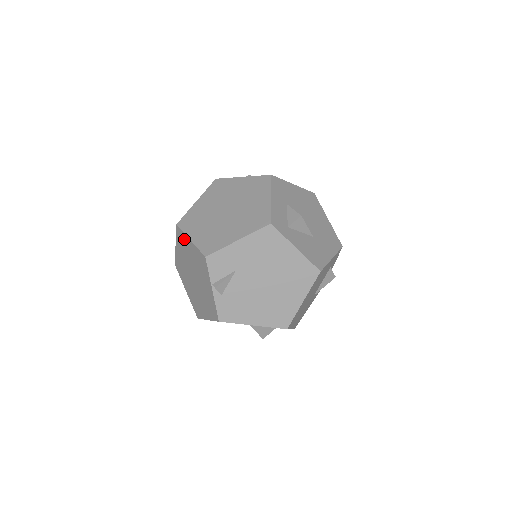
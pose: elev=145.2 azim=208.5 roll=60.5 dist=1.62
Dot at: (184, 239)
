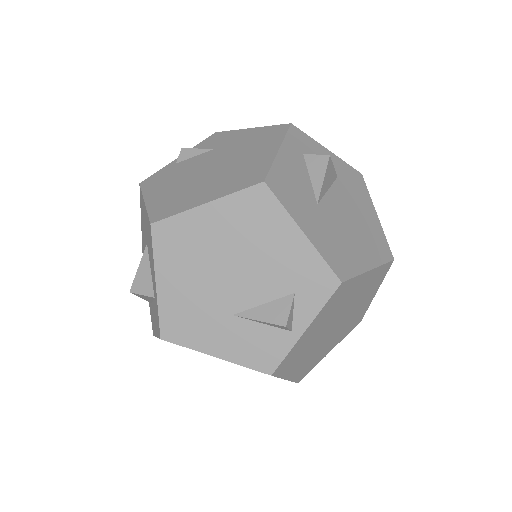
Dot at: occluded
